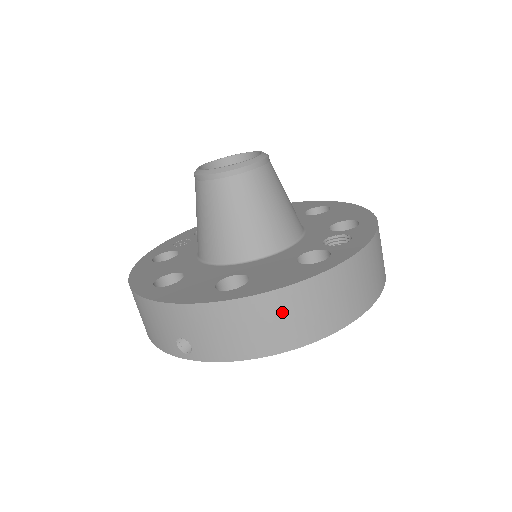
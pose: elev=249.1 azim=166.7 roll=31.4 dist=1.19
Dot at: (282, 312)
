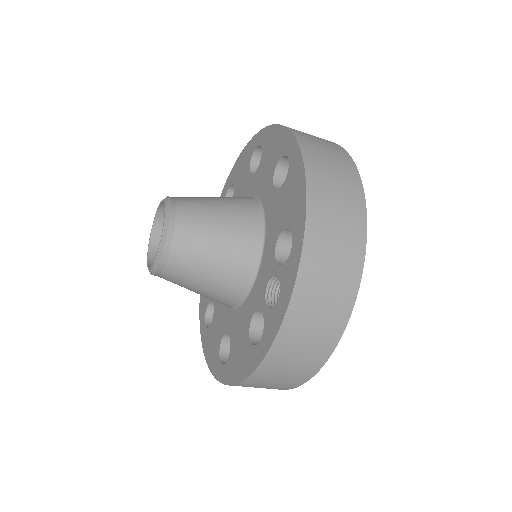
Dot at: (256, 386)
